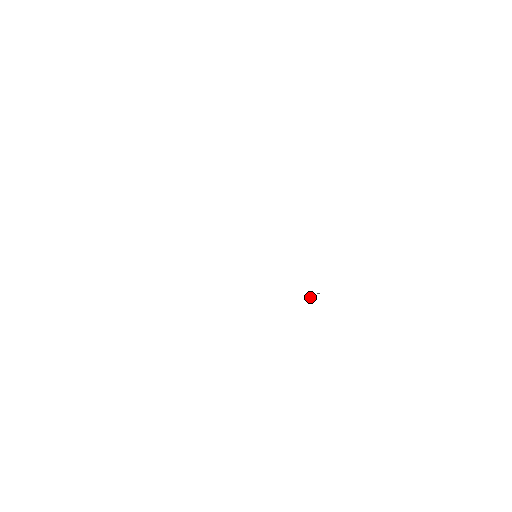
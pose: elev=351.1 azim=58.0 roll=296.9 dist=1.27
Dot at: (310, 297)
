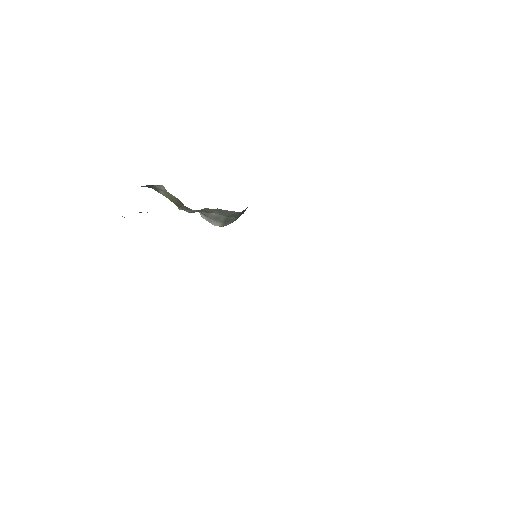
Dot at: occluded
